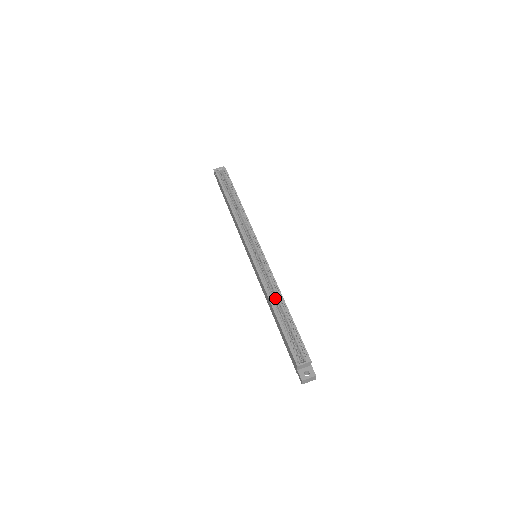
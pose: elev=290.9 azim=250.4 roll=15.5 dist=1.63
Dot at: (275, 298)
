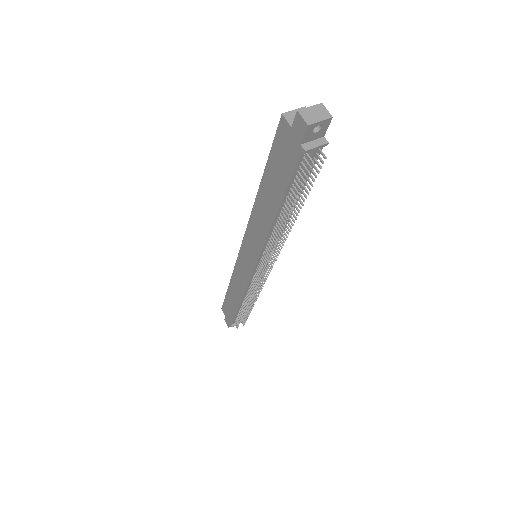
Dot at: occluded
